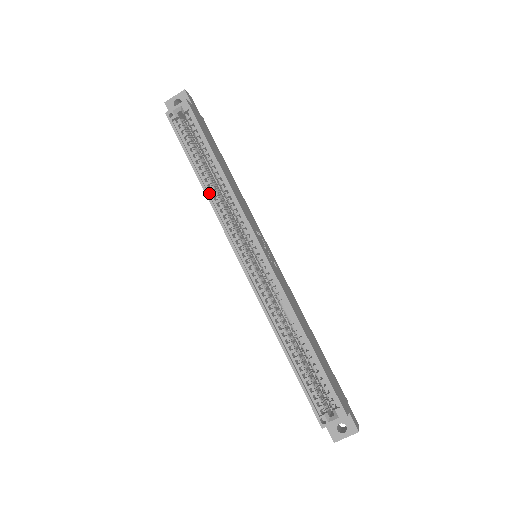
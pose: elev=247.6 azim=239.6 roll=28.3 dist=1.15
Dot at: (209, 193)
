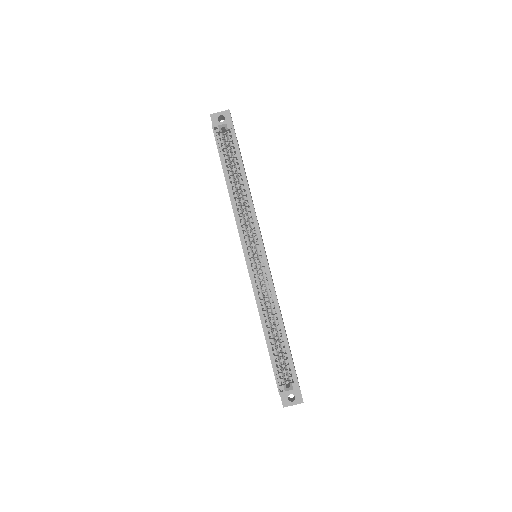
Dot at: (233, 199)
